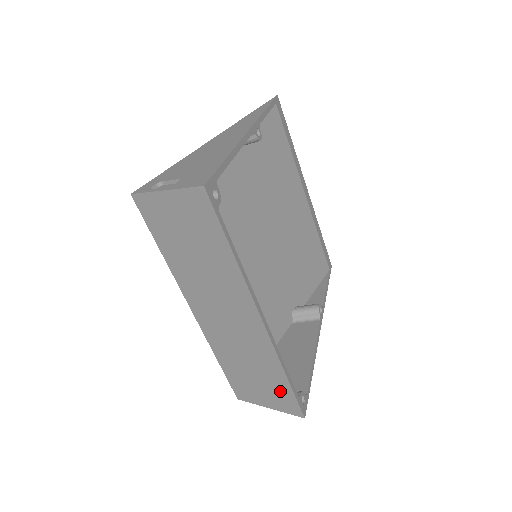
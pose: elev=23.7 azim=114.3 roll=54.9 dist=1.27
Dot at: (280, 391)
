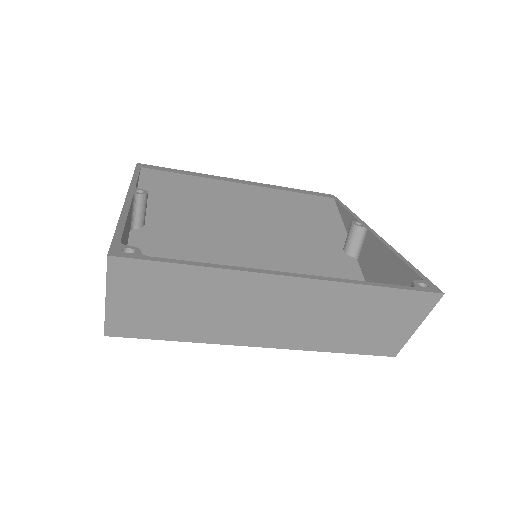
Dot at: (396, 304)
